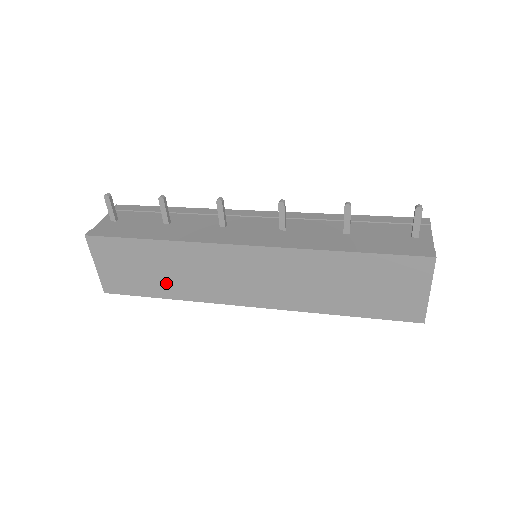
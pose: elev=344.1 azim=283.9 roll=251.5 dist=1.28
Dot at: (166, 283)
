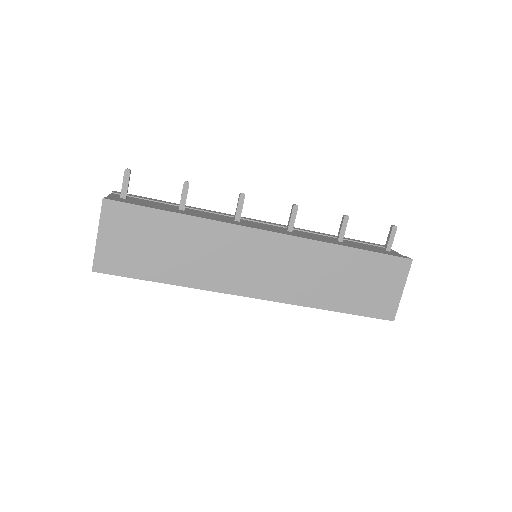
Dot at: (174, 265)
